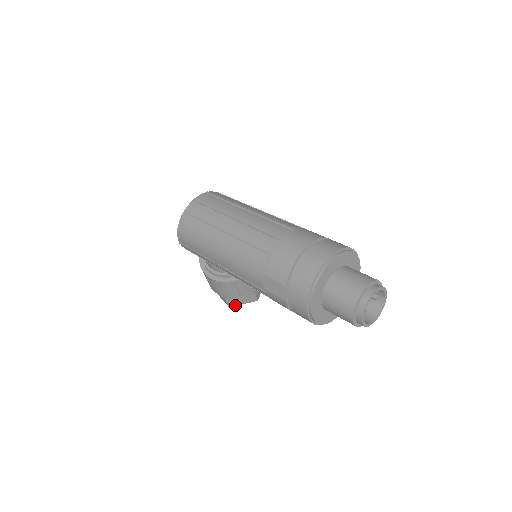
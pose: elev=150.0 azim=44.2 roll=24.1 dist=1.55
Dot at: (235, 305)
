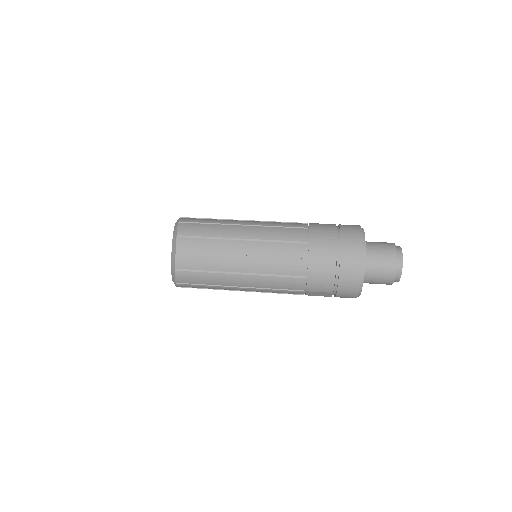
Dot at: occluded
